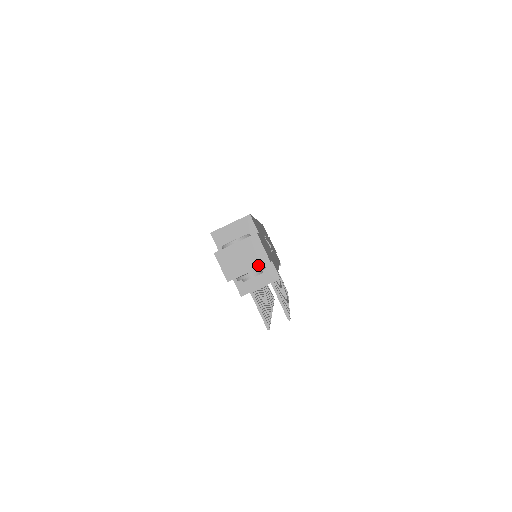
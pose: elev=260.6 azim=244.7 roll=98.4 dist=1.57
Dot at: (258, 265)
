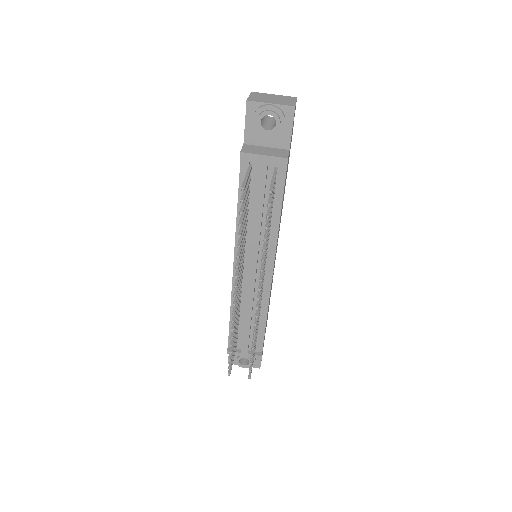
Dot at: (283, 104)
